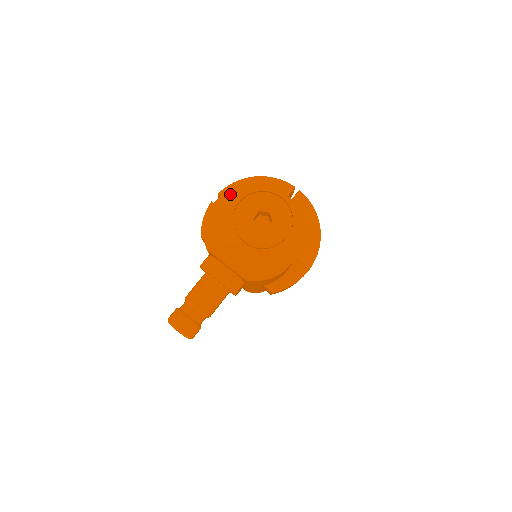
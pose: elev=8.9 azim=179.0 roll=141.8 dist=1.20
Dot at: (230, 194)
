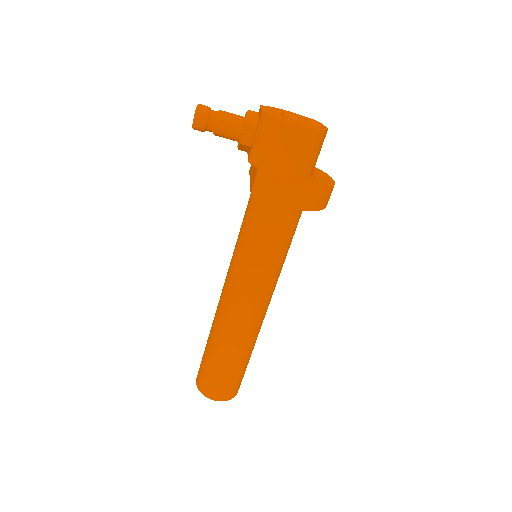
Dot at: occluded
